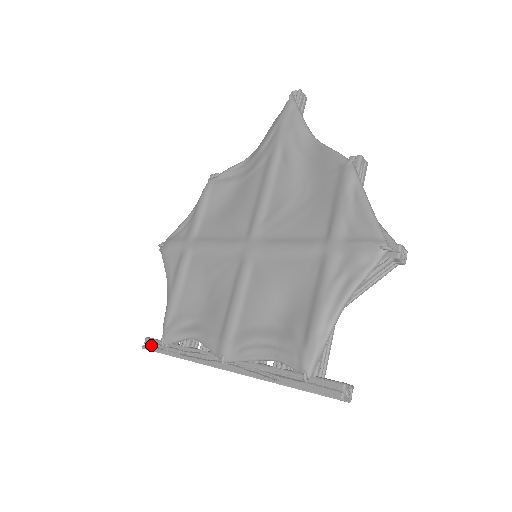
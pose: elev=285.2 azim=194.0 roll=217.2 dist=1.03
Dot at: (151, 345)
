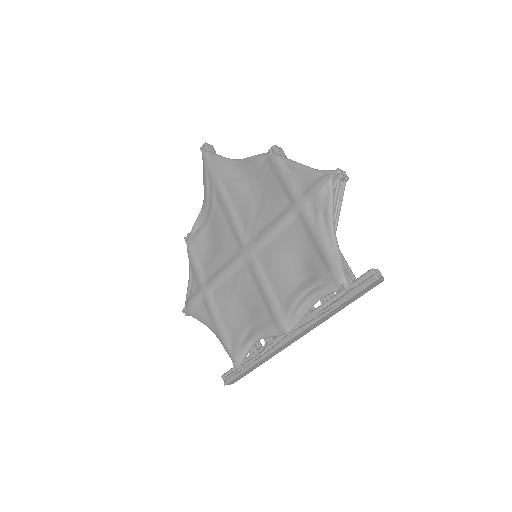
Dot at: (229, 377)
